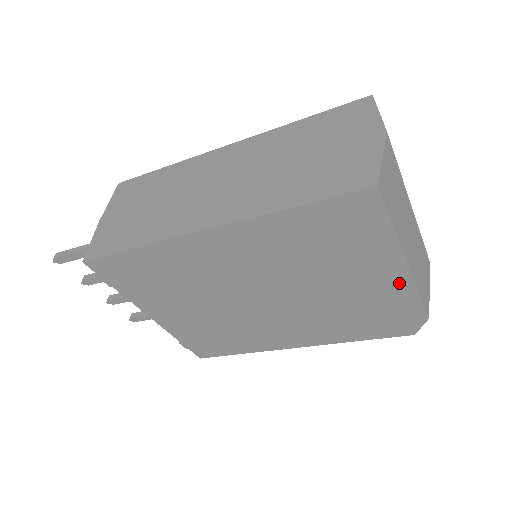
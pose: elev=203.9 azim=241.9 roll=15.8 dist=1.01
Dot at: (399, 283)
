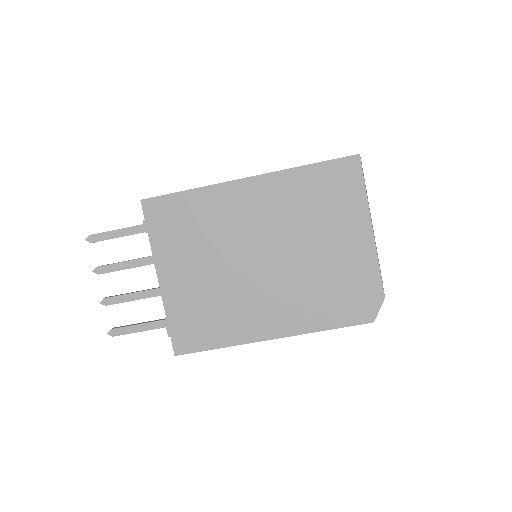
Dot at: (366, 249)
